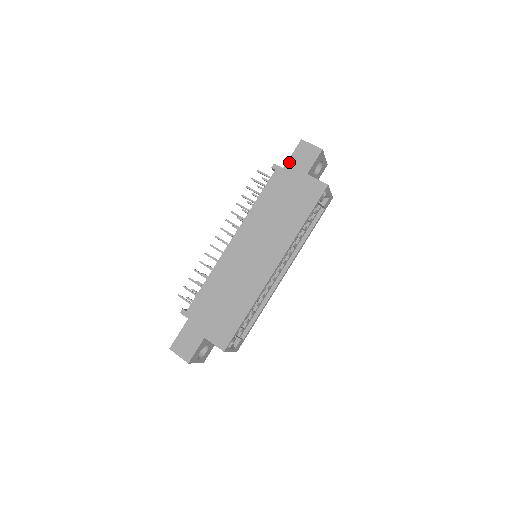
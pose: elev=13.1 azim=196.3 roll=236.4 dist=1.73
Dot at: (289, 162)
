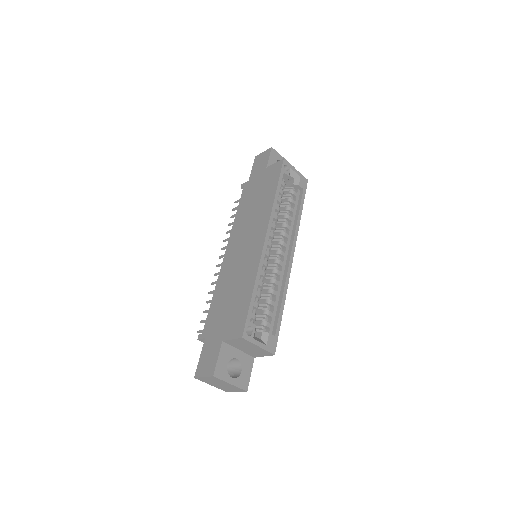
Dot at: (251, 174)
